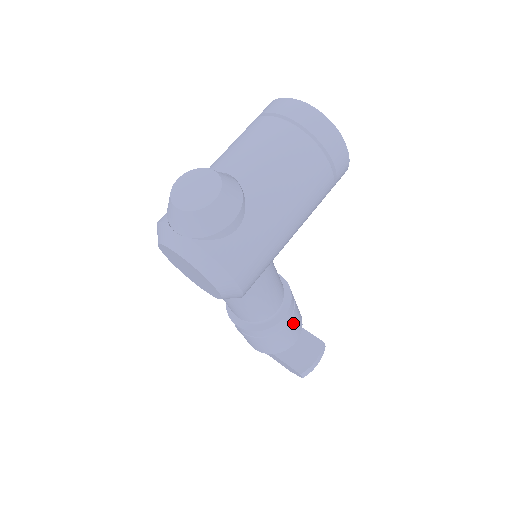
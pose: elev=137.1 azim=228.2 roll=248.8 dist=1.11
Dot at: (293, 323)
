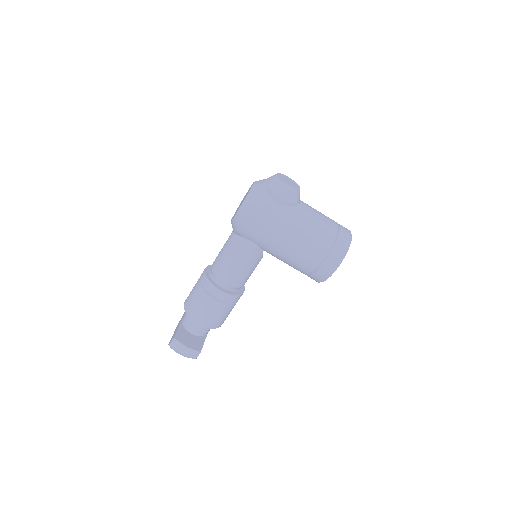
Dot at: (215, 308)
